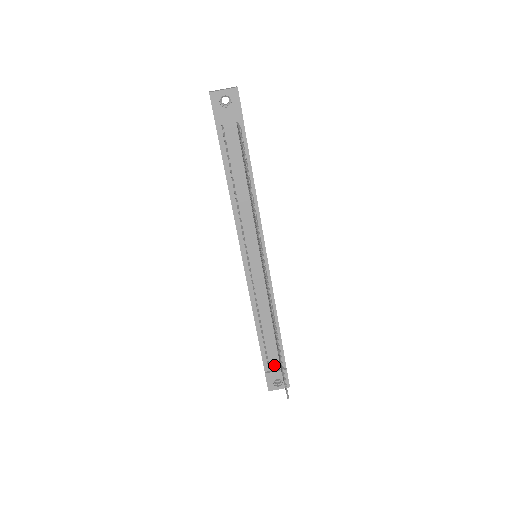
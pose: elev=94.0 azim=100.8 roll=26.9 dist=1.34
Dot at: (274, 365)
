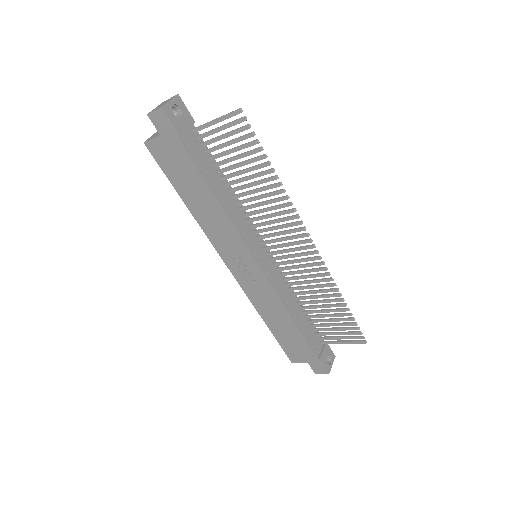
Dot at: (318, 347)
